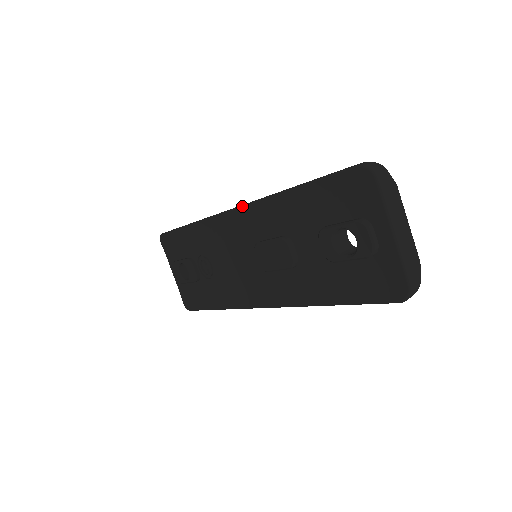
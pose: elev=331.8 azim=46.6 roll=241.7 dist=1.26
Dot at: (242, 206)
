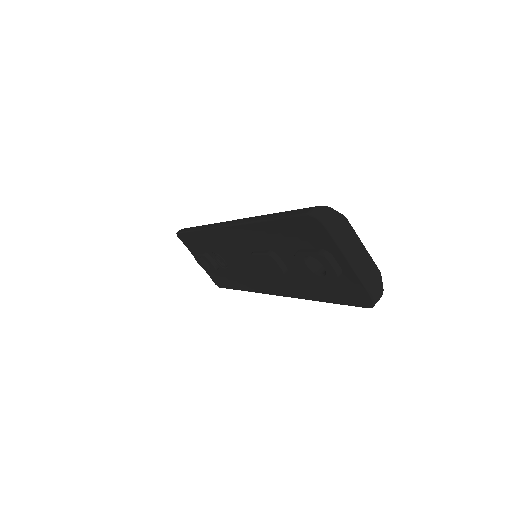
Dot at: (231, 226)
